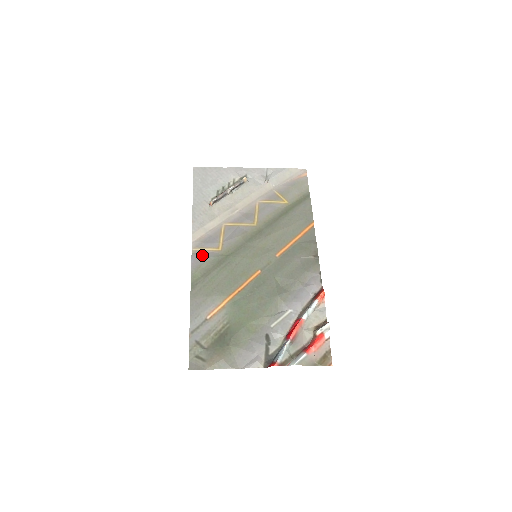
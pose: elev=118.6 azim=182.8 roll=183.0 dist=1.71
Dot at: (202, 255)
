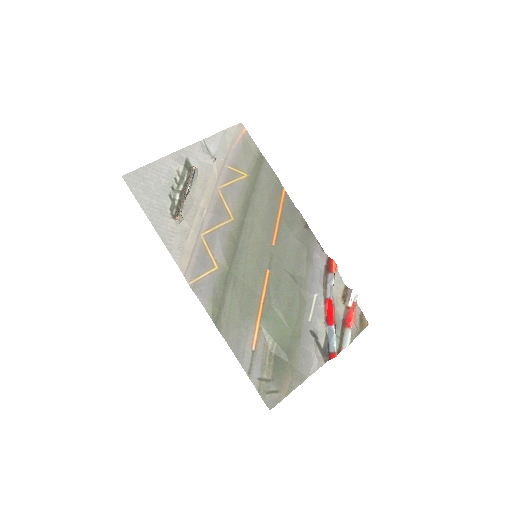
Dot at: (204, 285)
